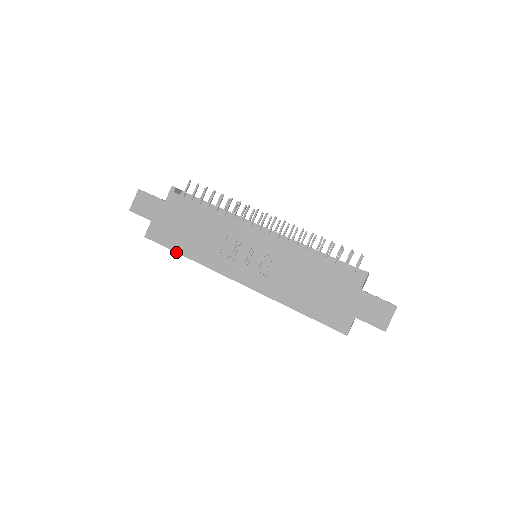
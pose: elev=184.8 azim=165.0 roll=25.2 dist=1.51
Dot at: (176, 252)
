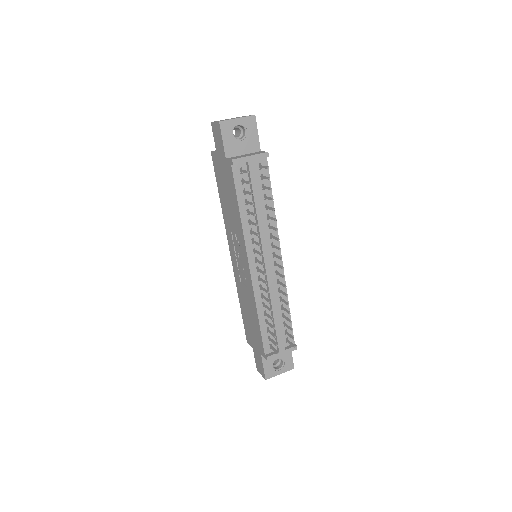
Dot at: (218, 190)
